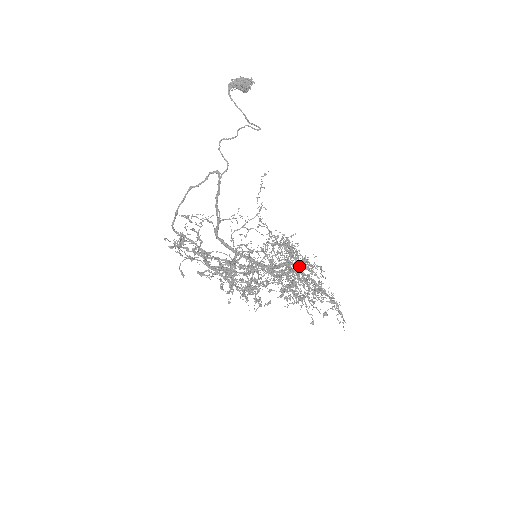
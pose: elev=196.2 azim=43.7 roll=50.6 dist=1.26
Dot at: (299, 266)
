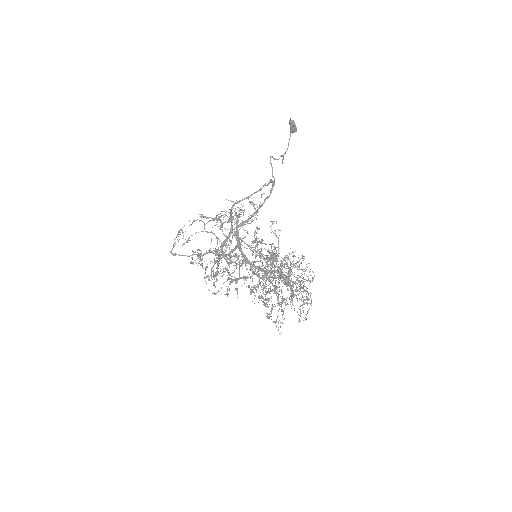
Dot at: (311, 281)
